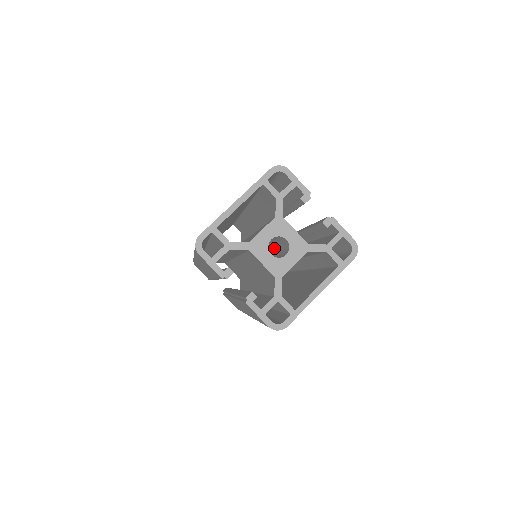
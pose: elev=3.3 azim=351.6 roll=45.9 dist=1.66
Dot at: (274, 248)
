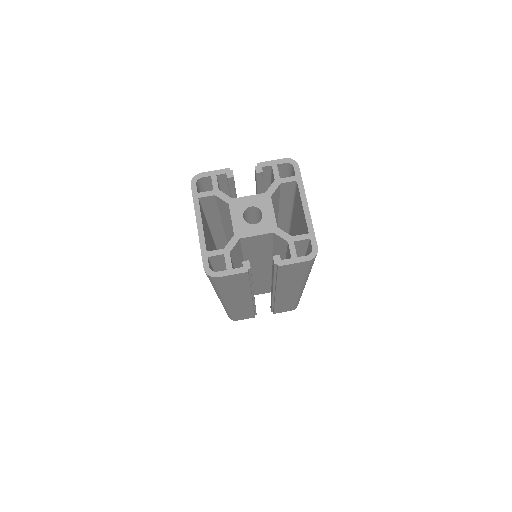
Dot at: occluded
